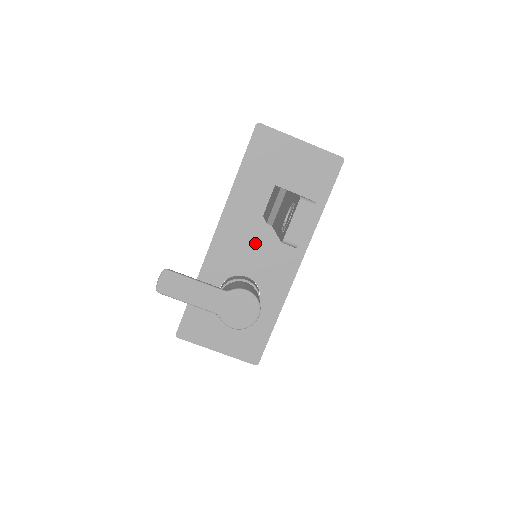
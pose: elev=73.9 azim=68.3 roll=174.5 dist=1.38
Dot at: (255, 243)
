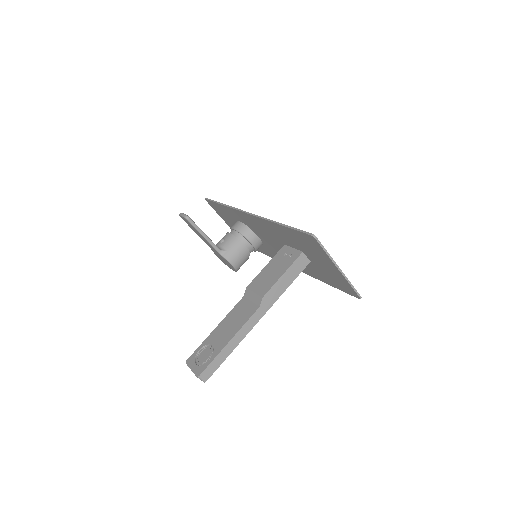
Dot at: (272, 240)
